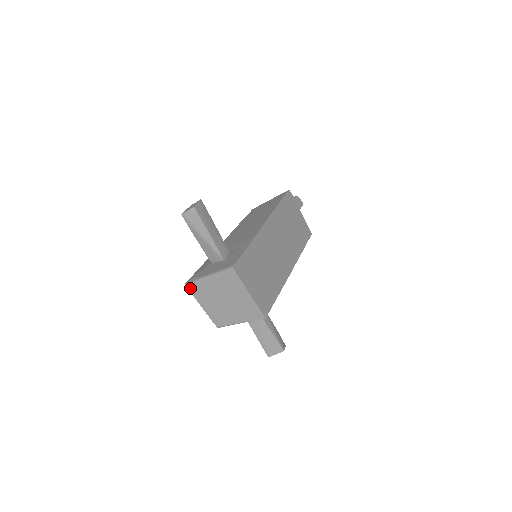
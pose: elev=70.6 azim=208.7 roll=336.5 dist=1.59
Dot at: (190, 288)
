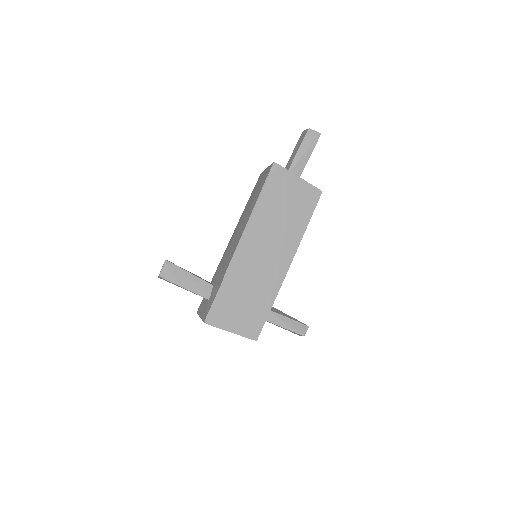
Dot at: occluded
